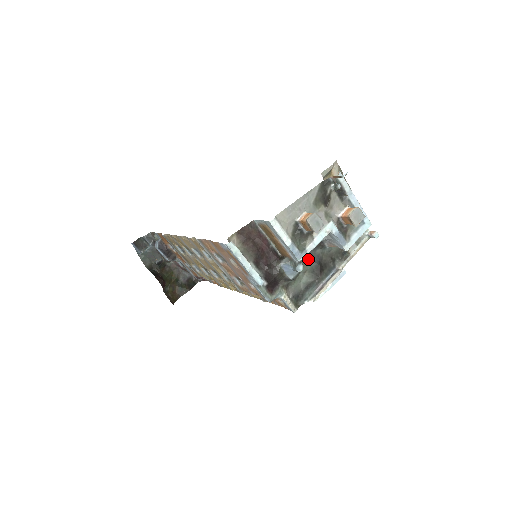
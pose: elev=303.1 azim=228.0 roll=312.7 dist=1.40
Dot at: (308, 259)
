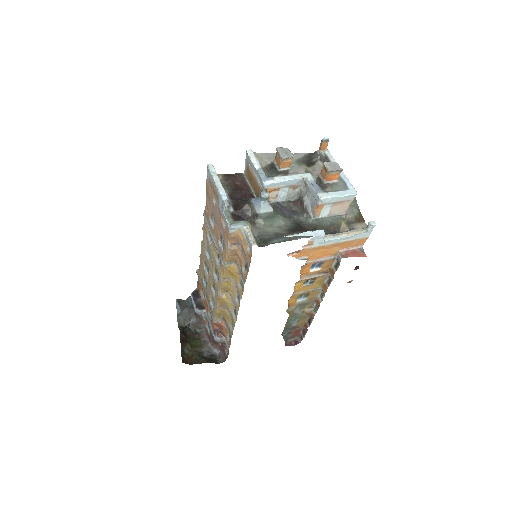
Dot at: (287, 218)
